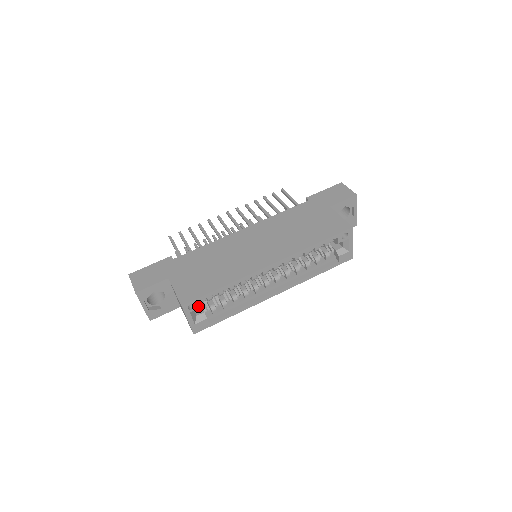
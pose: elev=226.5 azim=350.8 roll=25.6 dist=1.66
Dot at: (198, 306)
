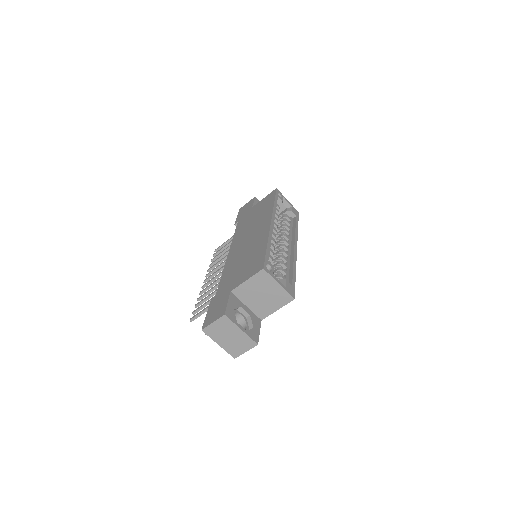
Dot at: (271, 268)
